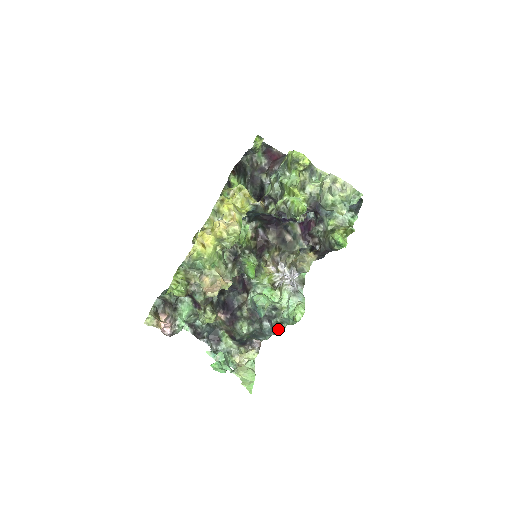
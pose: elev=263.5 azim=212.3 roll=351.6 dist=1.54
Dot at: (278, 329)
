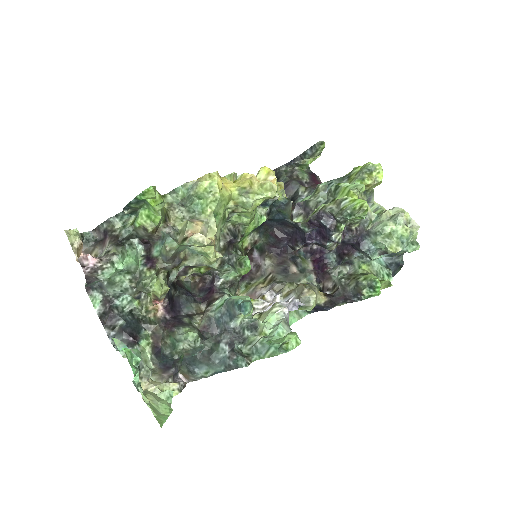
Dot at: (240, 360)
